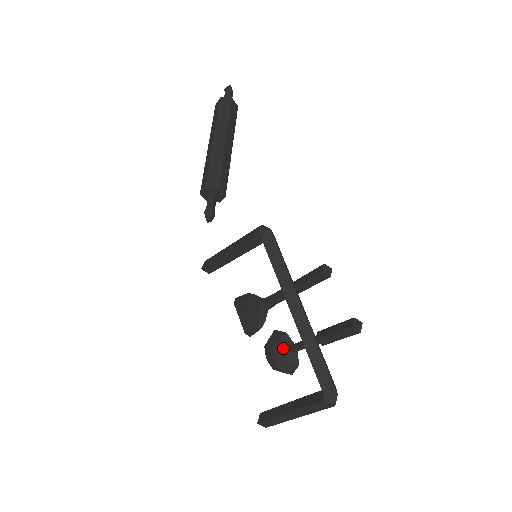
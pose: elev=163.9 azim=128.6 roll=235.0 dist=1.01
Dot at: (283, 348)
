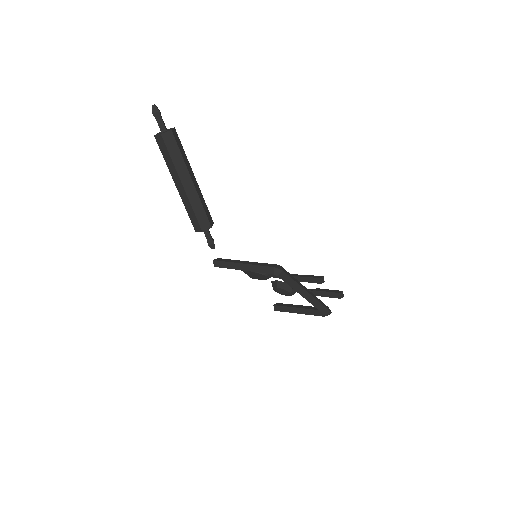
Dot at: (289, 292)
